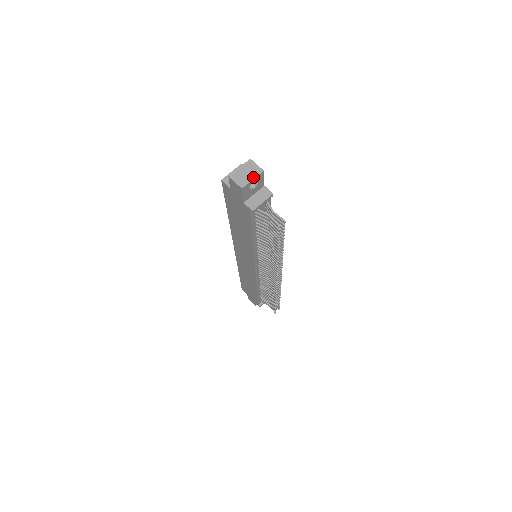
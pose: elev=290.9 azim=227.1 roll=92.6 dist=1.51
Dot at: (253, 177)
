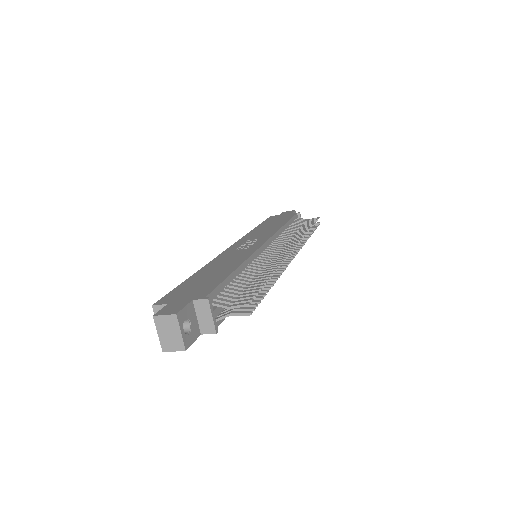
Dot at: (178, 331)
